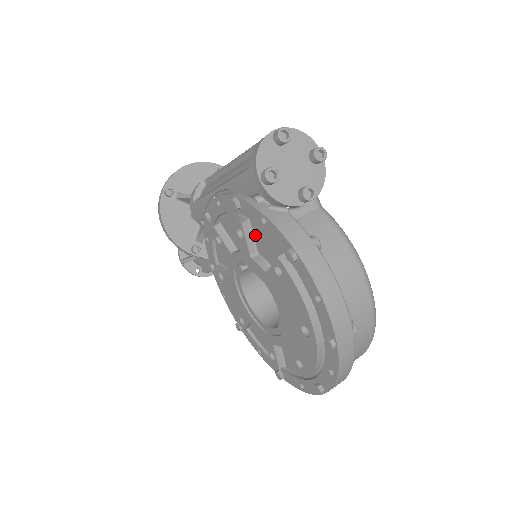
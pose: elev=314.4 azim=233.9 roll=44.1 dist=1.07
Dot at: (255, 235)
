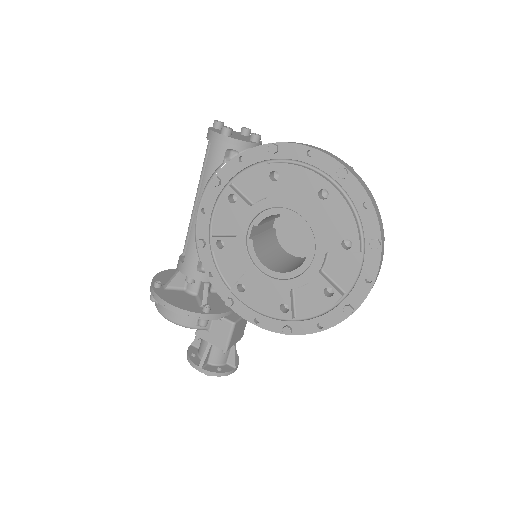
Dot at: (243, 191)
